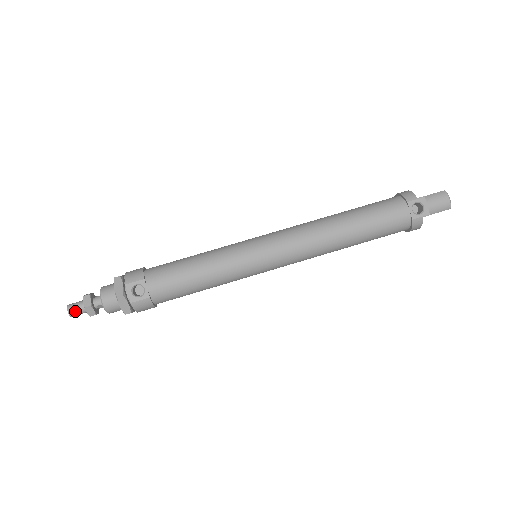
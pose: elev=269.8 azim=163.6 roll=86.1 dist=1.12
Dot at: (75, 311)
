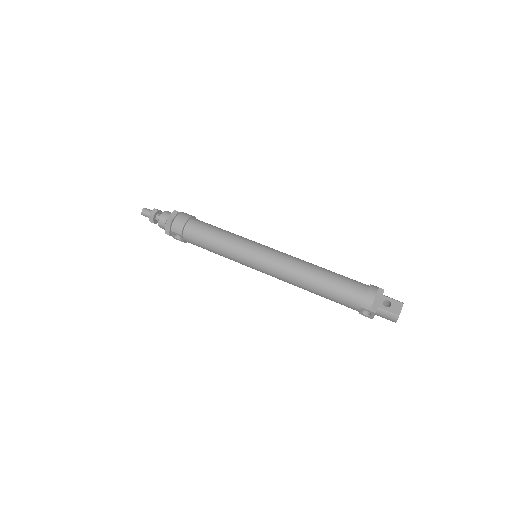
Dot at: (146, 216)
